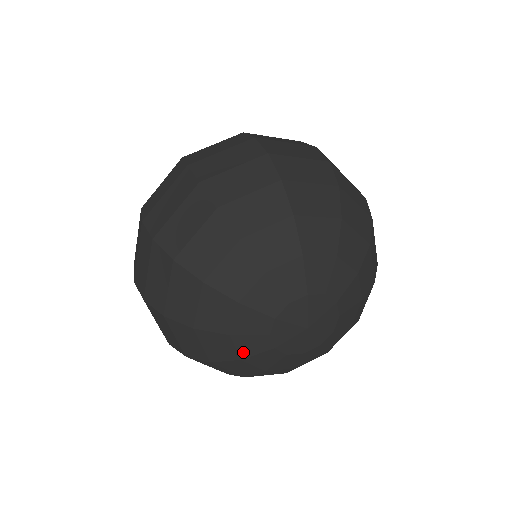
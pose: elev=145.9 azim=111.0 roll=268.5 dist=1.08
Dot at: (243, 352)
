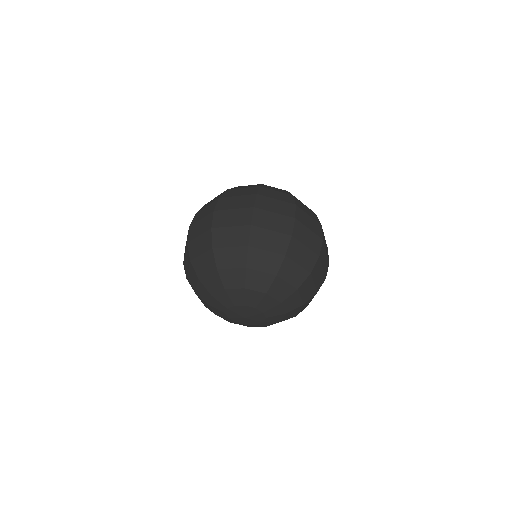
Dot at: (216, 312)
